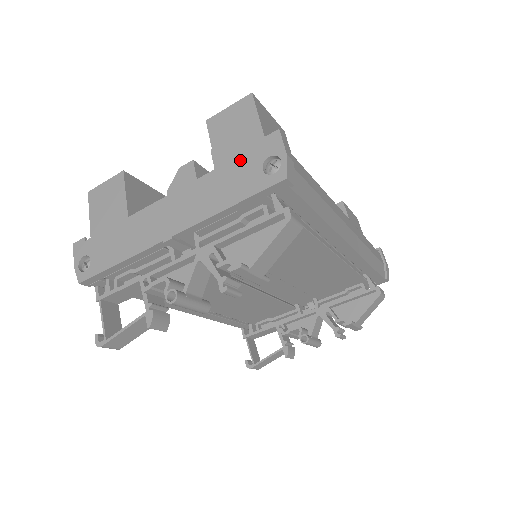
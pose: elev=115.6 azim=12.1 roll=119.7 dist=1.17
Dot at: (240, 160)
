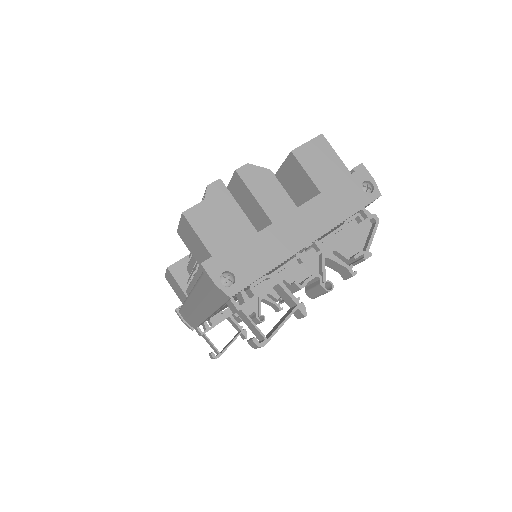
Dot at: (343, 183)
